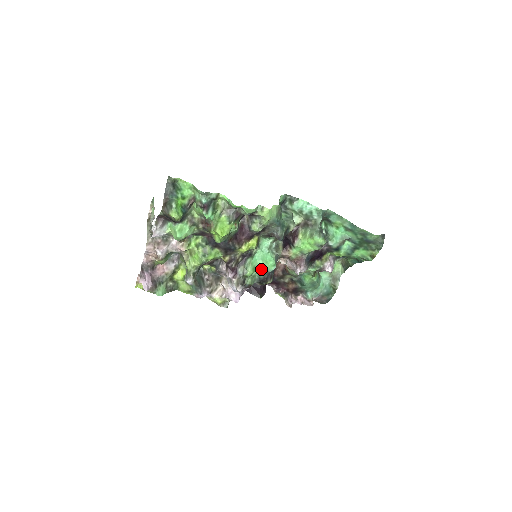
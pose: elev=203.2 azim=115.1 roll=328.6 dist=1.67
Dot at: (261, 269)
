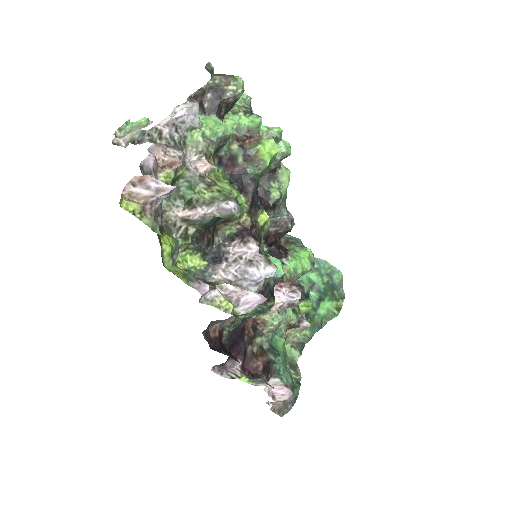
Dot at: occluded
